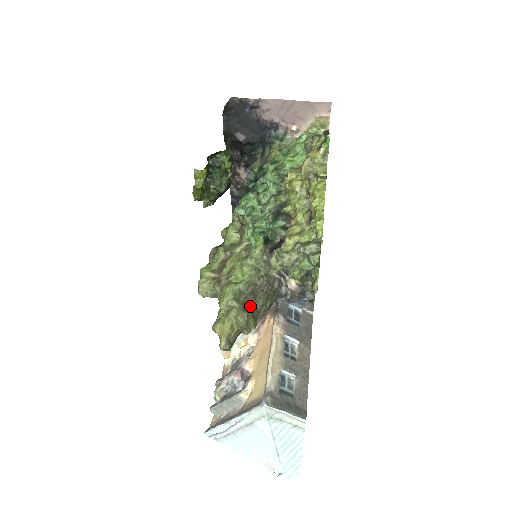
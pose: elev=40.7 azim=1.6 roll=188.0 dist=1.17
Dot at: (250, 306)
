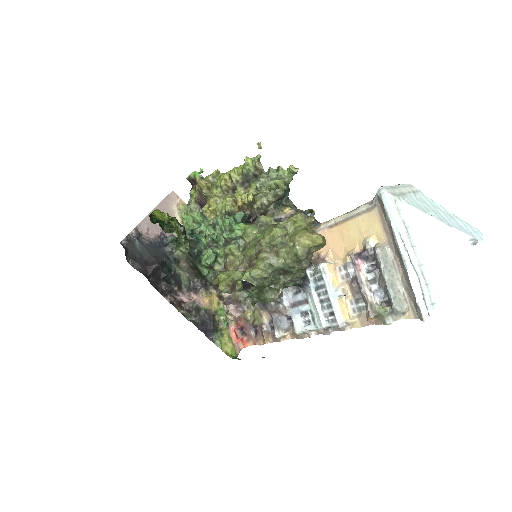
Dot at: occluded
